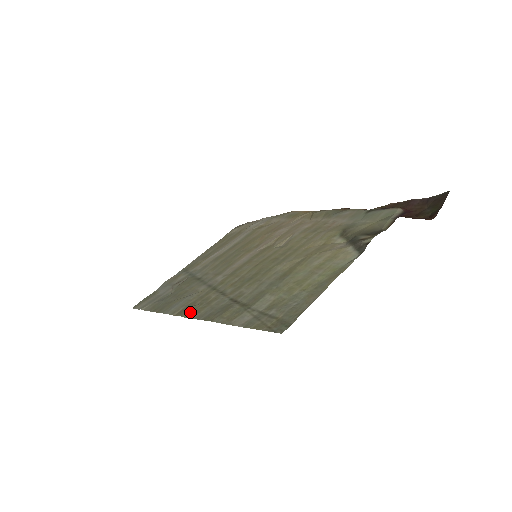
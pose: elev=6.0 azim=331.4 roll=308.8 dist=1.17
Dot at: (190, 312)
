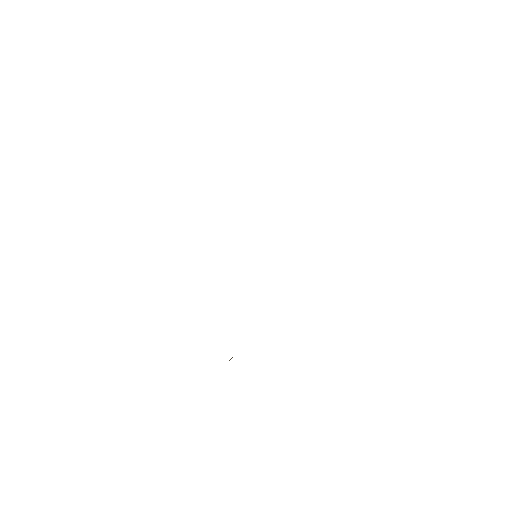
Dot at: occluded
